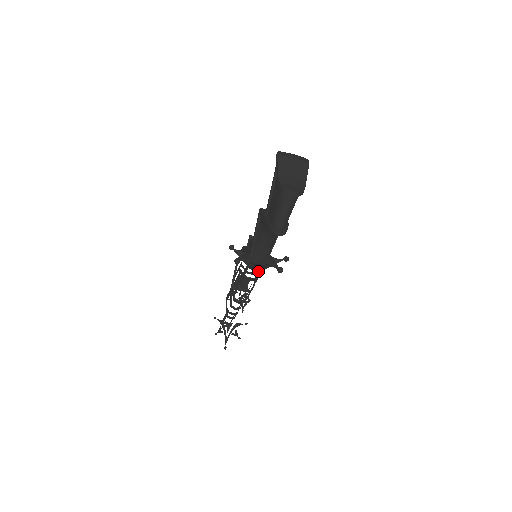
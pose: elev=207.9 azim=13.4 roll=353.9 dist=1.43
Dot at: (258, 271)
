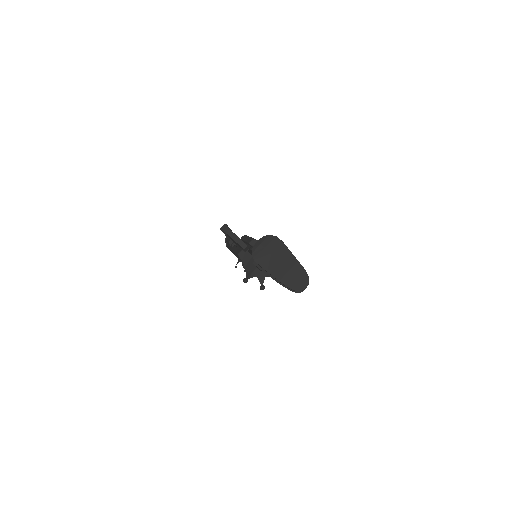
Dot at: occluded
